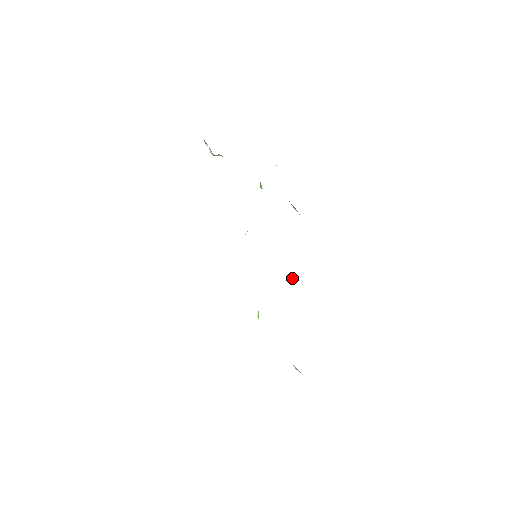
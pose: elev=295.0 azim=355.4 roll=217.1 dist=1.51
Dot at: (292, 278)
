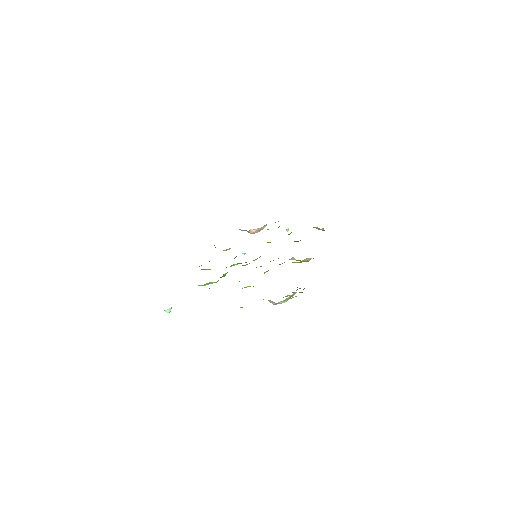
Dot at: (294, 259)
